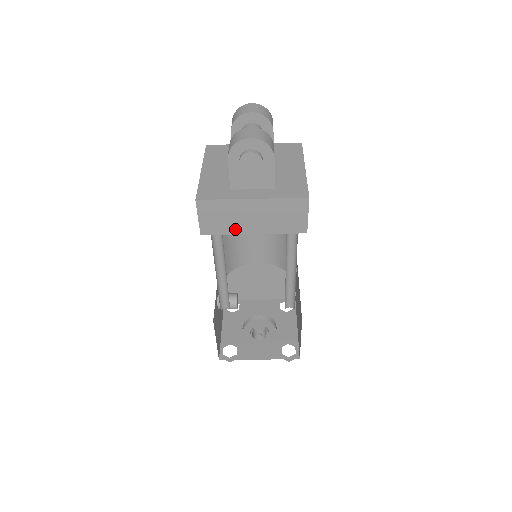
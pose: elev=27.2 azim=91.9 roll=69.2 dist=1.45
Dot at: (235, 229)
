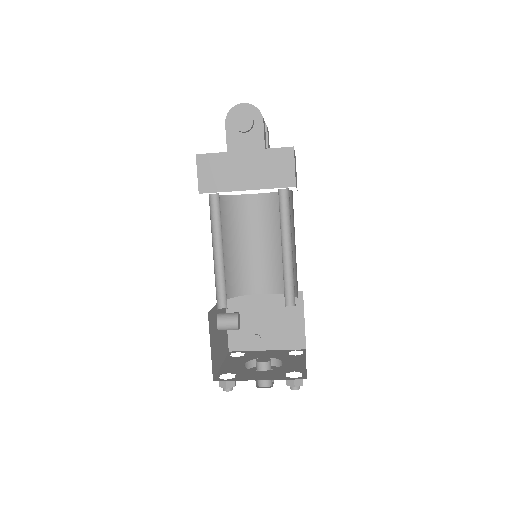
Dot at: (230, 185)
